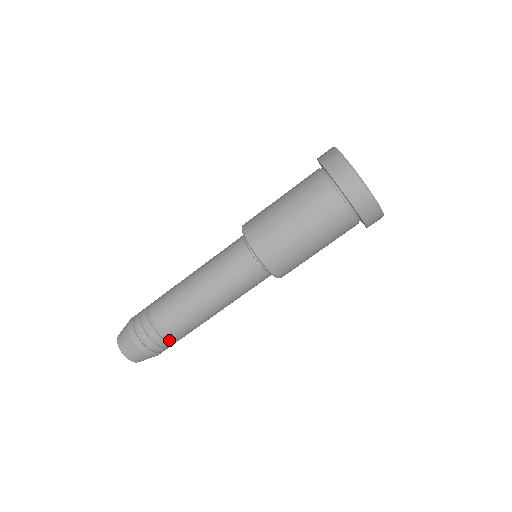
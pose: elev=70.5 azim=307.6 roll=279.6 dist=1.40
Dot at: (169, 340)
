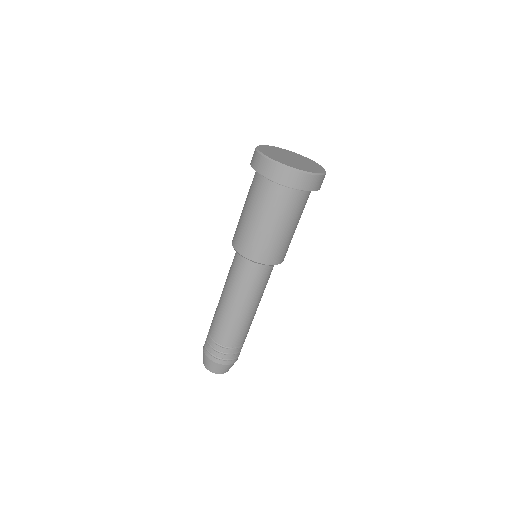
Dot at: (219, 344)
